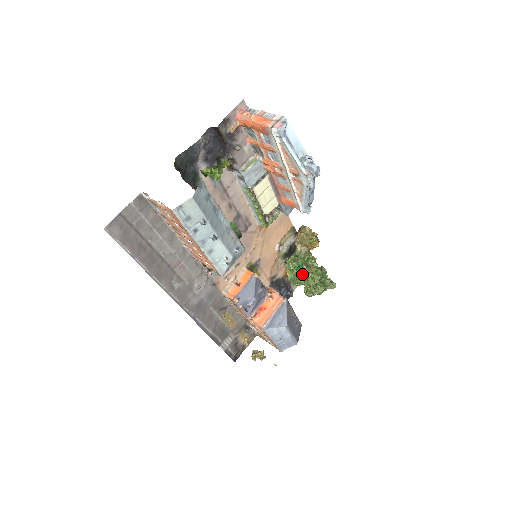
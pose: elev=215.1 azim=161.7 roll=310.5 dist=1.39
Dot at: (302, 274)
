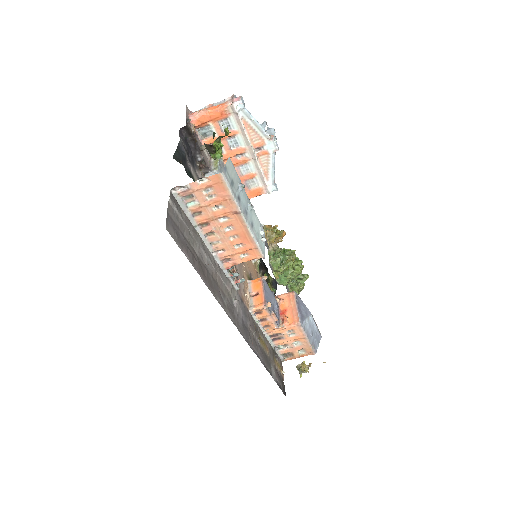
Dot at: (289, 265)
